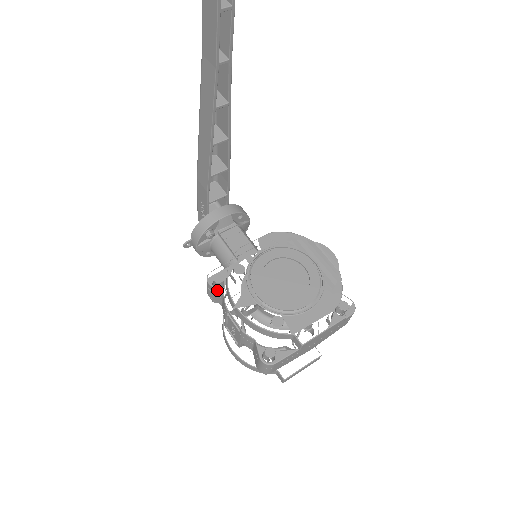
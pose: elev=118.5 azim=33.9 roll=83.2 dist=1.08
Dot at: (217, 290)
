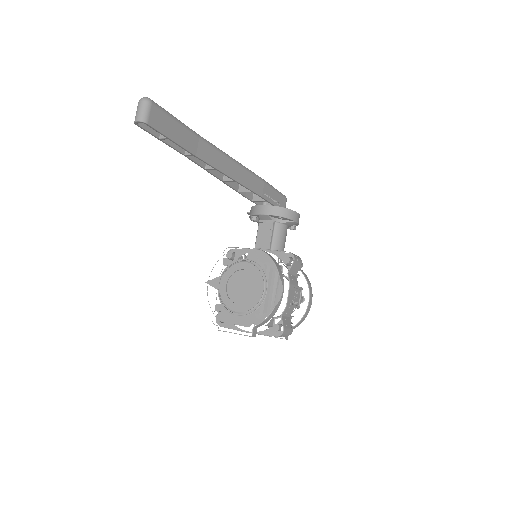
Dot at: occluded
